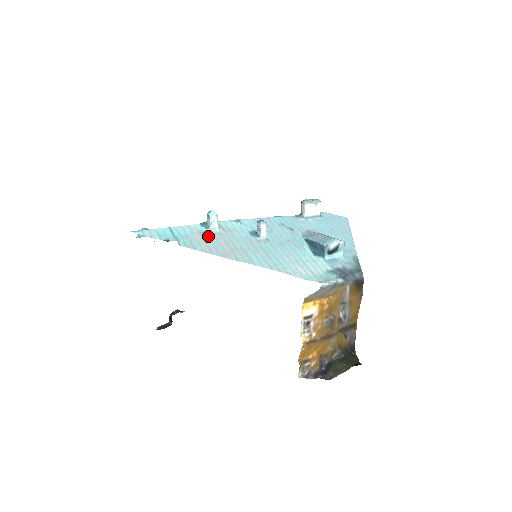
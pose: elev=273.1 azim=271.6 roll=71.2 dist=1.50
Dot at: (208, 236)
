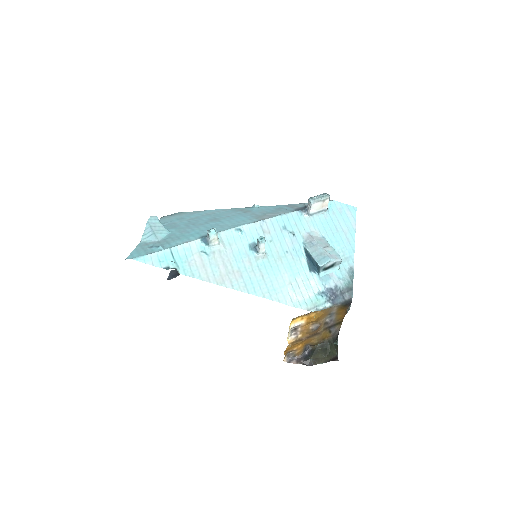
Dot at: (207, 256)
